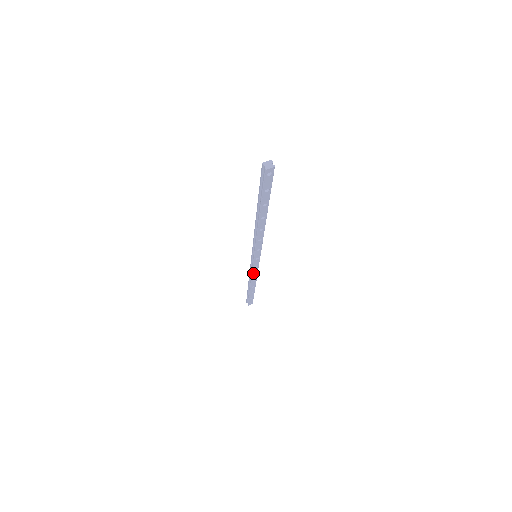
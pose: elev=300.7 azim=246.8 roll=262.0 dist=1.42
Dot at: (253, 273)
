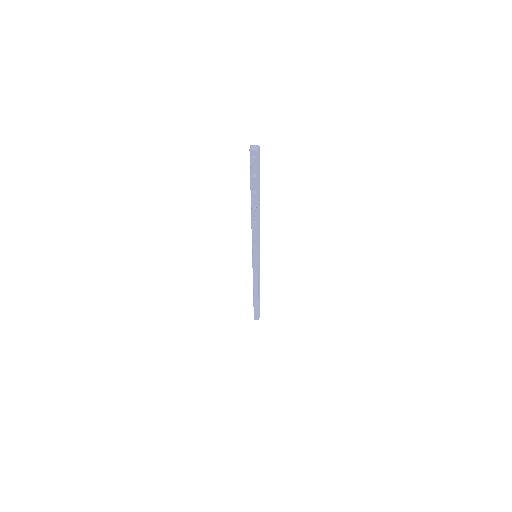
Dot at: (254, 276)
